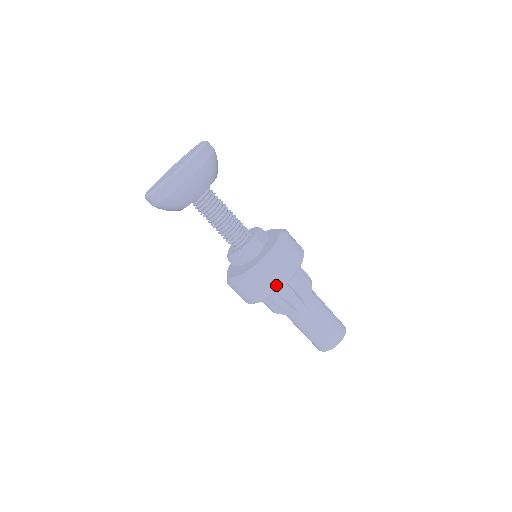
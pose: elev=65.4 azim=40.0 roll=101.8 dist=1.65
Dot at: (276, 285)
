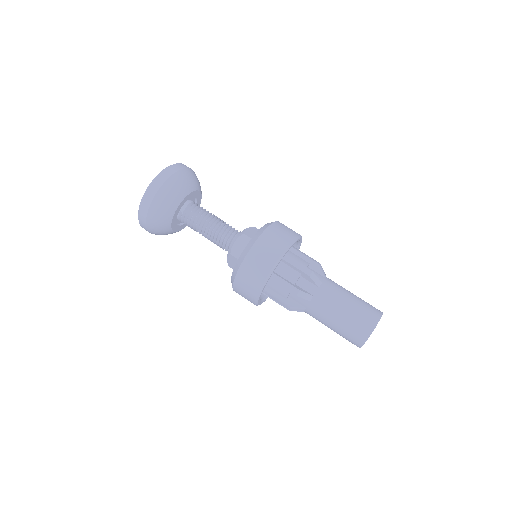
Dot at: (289, 237)
